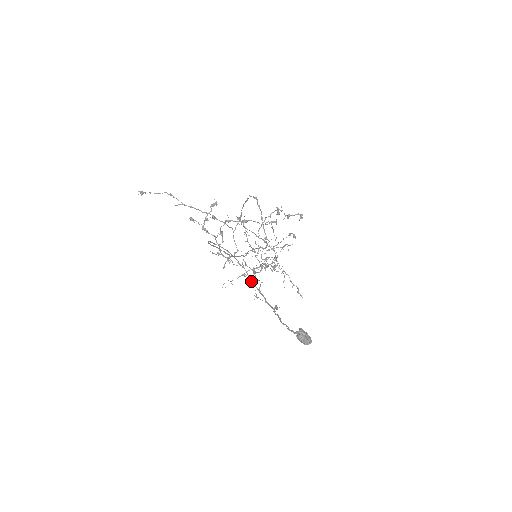
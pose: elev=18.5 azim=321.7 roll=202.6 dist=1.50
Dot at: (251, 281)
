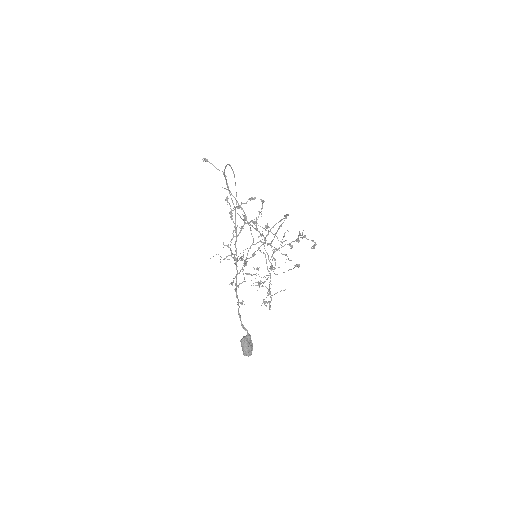
Dot at: (235, 214)
